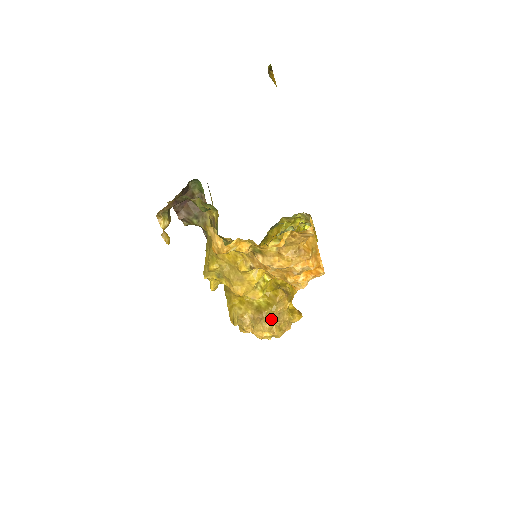
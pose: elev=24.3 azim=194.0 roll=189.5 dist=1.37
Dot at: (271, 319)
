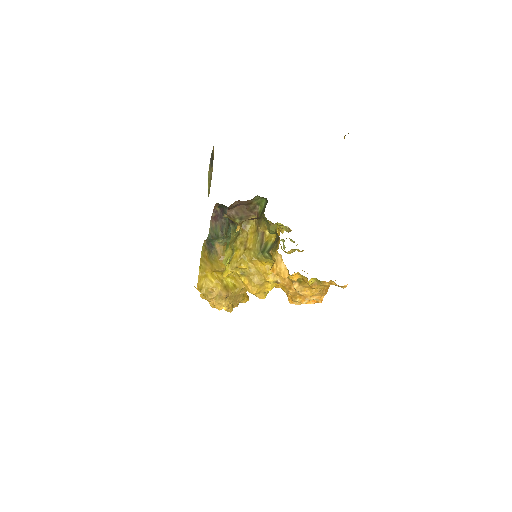
Dot at: (232, 298)
